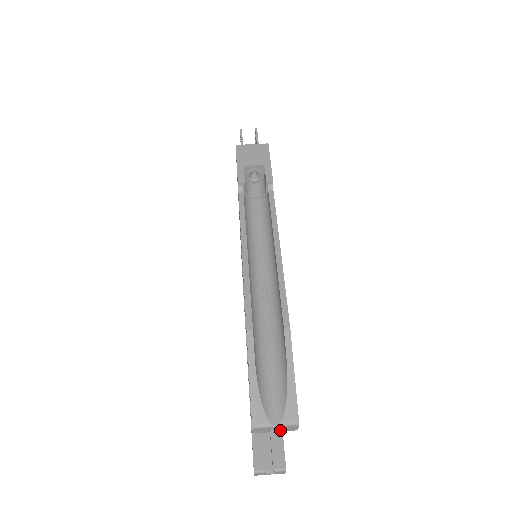
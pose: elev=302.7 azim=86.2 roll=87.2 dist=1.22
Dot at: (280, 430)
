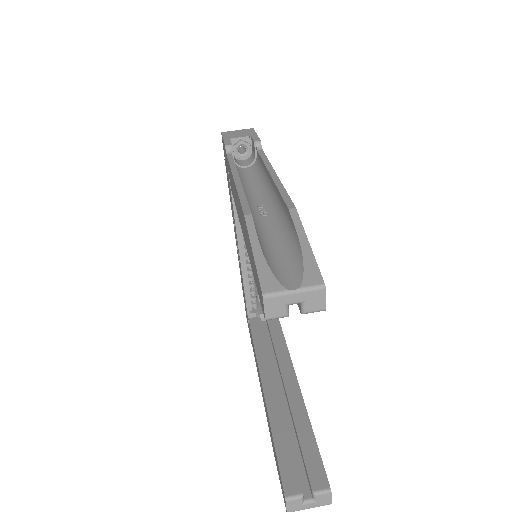
Dot at: (302, 312)
